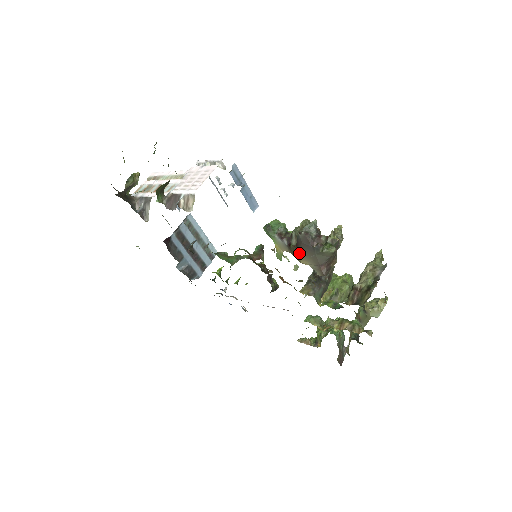
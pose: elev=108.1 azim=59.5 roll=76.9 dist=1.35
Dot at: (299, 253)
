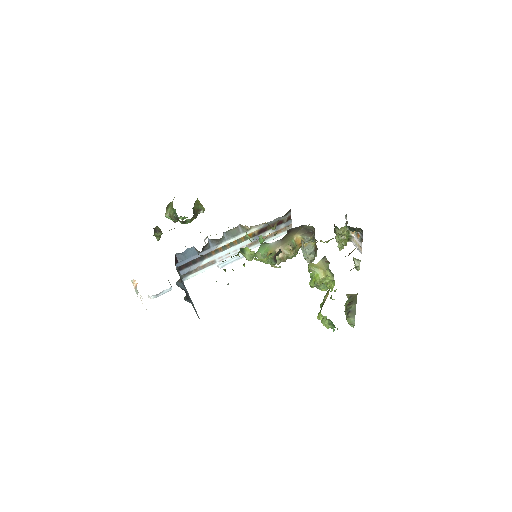
Dot at: (291, 232)
